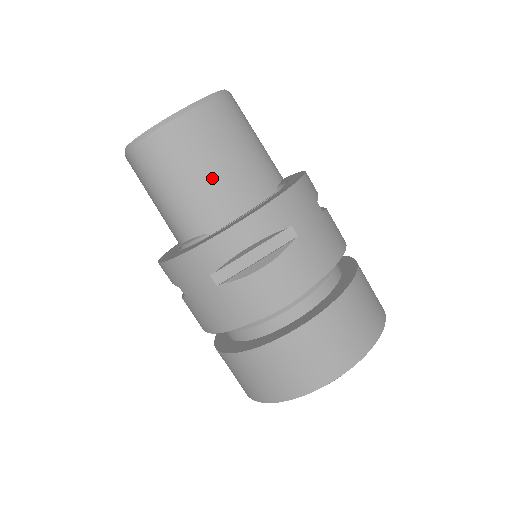
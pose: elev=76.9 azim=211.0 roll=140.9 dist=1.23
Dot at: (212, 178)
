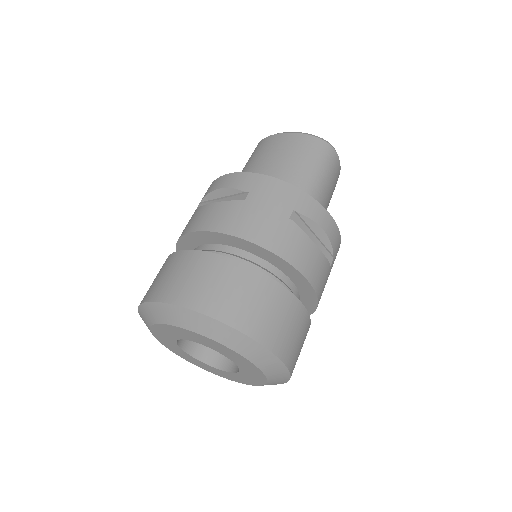
Dot at: (260, 166)
